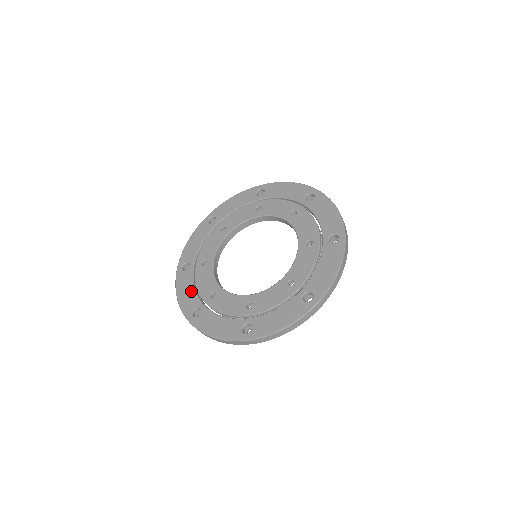
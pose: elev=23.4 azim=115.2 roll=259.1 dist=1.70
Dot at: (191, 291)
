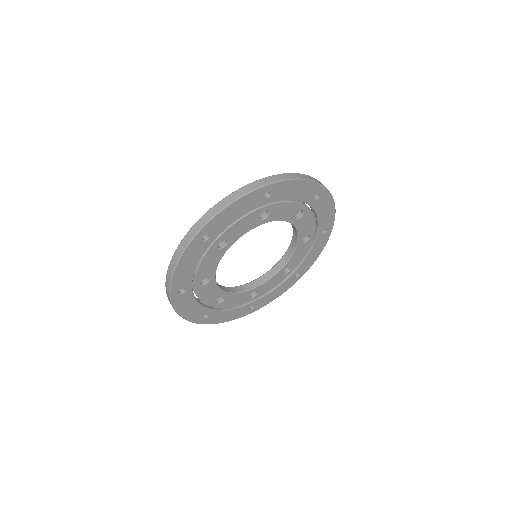
Dot at: occluded
